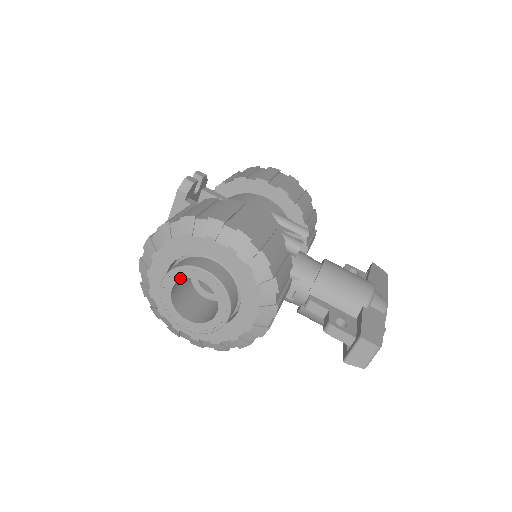
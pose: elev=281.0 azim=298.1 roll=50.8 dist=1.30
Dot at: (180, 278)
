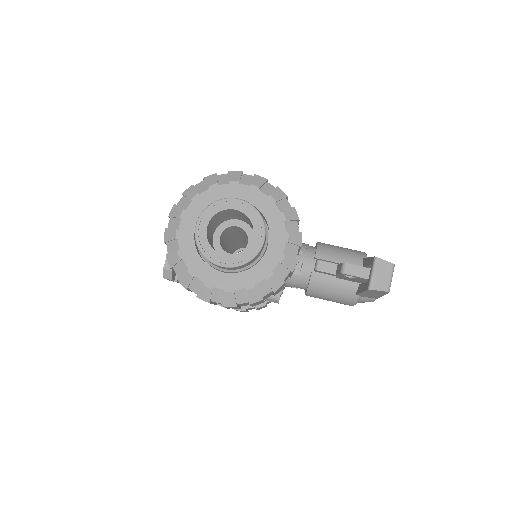
Dot at: (214, 213)
